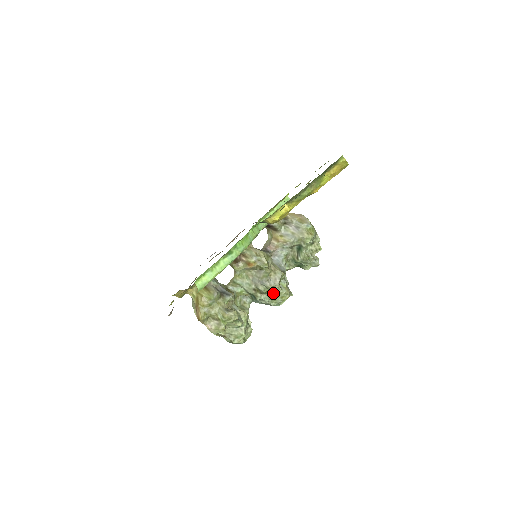
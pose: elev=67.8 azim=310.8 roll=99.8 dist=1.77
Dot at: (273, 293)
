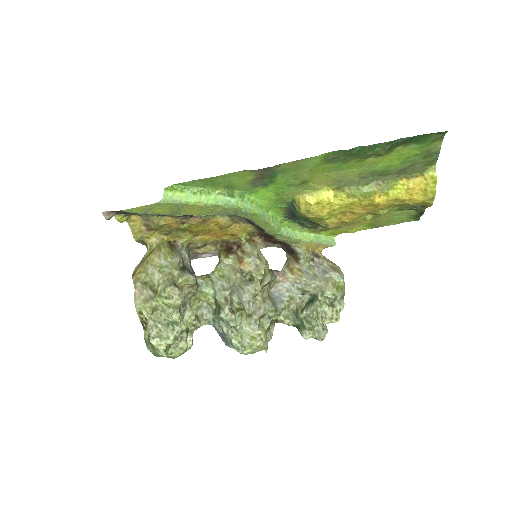
Dot at: (245, 323)
